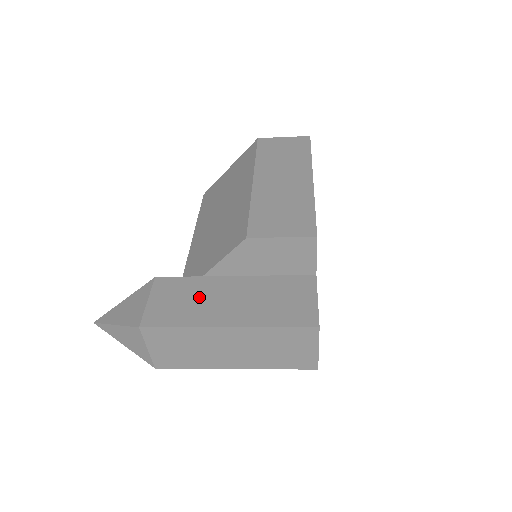
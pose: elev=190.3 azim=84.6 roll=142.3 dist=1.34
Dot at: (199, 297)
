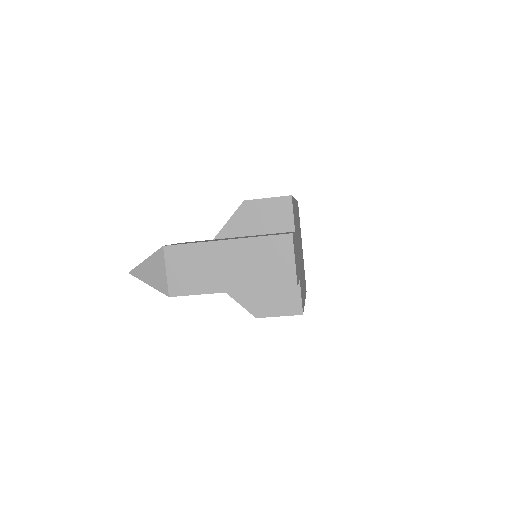
Dot at: (209, 240)
